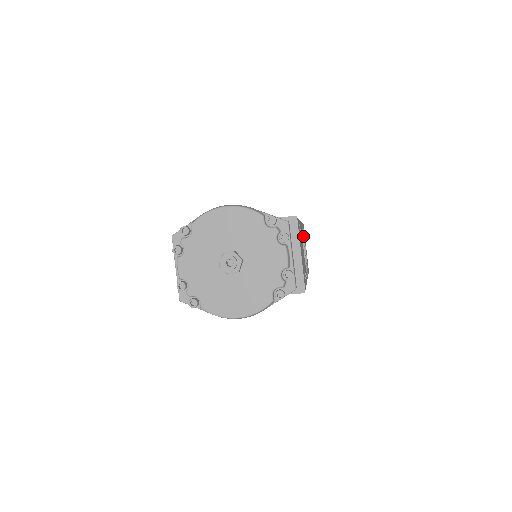
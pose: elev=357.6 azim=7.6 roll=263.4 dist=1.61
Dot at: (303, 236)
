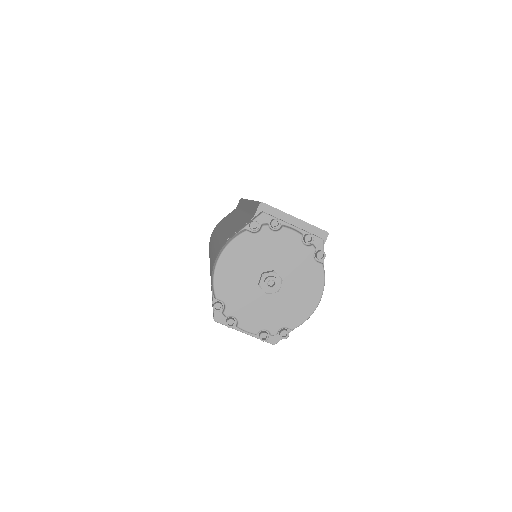
Dot at: occluded
